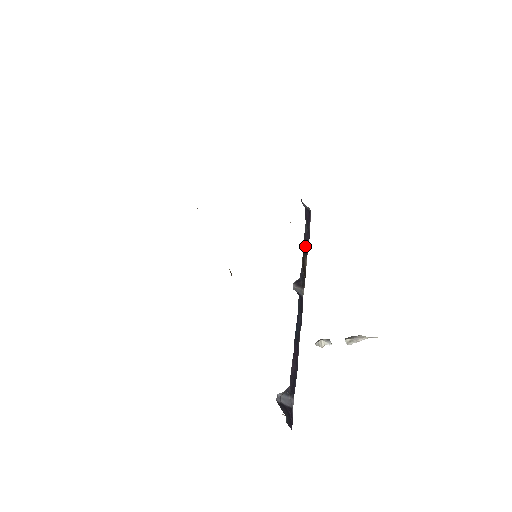
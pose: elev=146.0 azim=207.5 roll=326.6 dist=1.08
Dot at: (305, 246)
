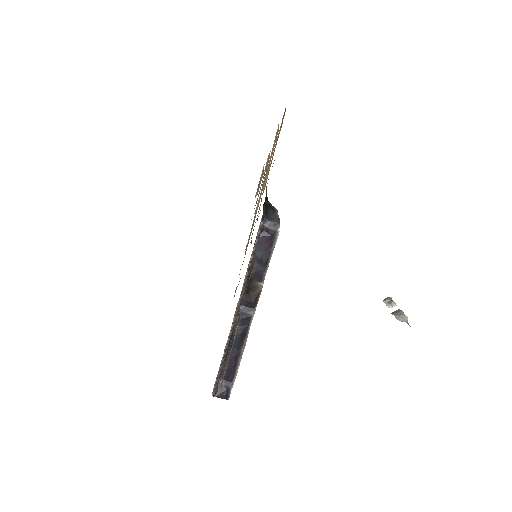
Dot at: (255, 273)
